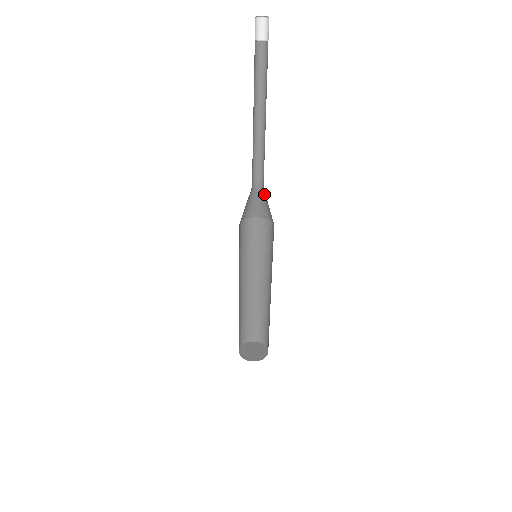
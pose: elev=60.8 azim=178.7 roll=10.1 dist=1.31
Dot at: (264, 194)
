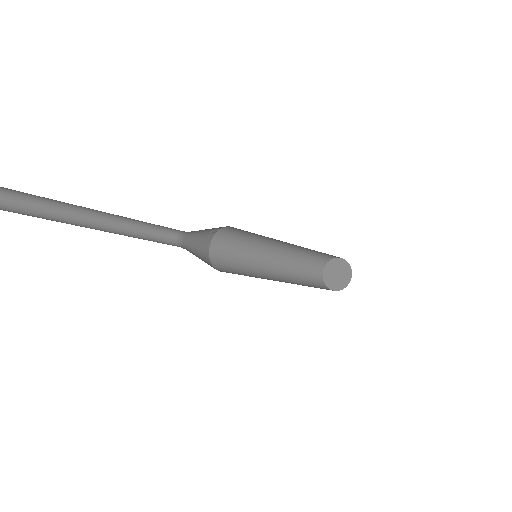
Dot at: (194, 231)
